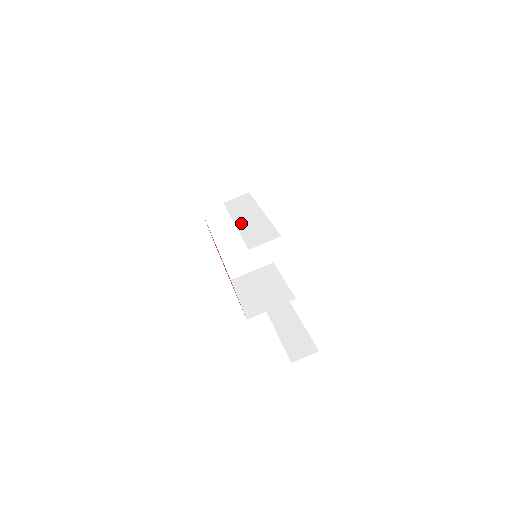
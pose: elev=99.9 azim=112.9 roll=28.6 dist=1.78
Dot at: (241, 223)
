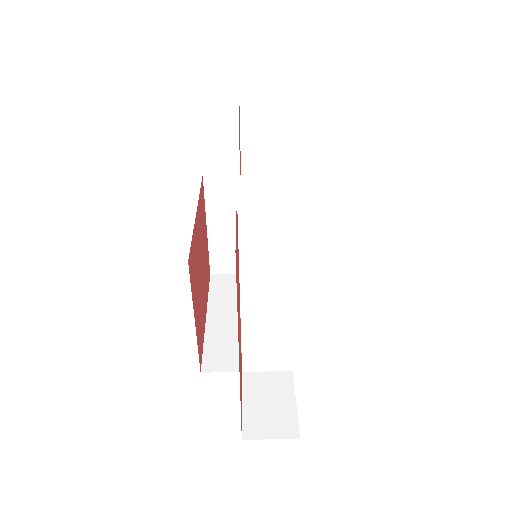
Dot at: occluded
